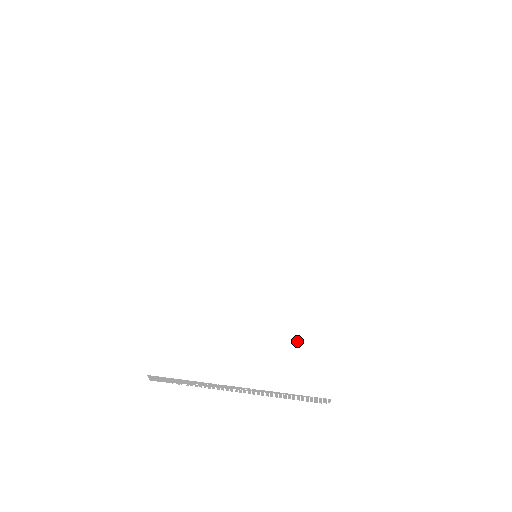
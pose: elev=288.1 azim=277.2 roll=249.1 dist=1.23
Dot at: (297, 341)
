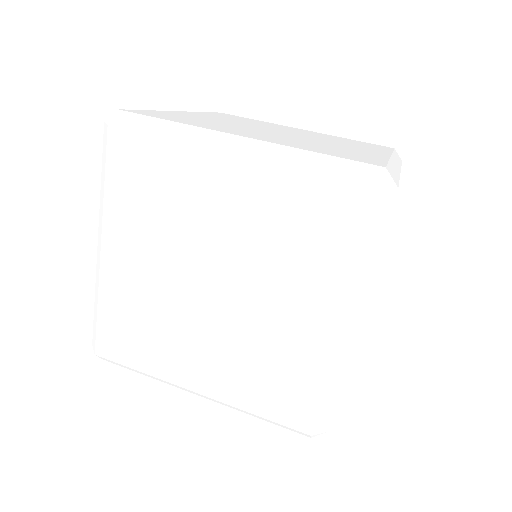
Dot at: (259, 388)
